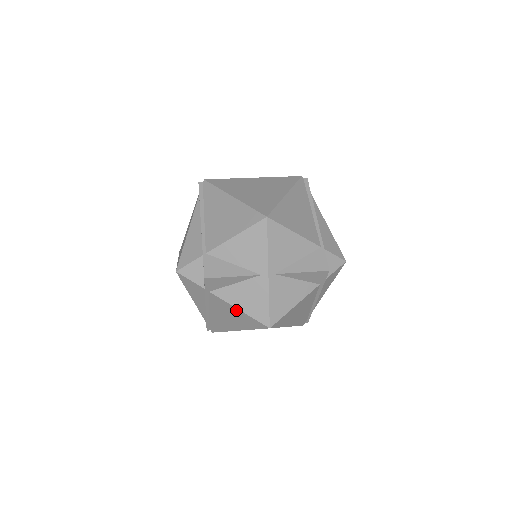
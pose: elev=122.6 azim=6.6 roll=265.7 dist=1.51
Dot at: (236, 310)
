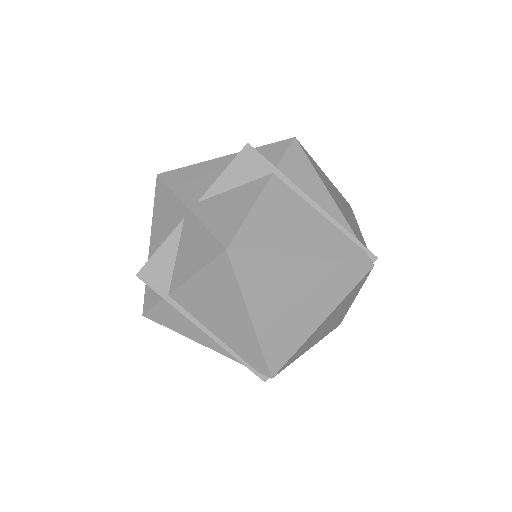
Dot at: (197, 281)
